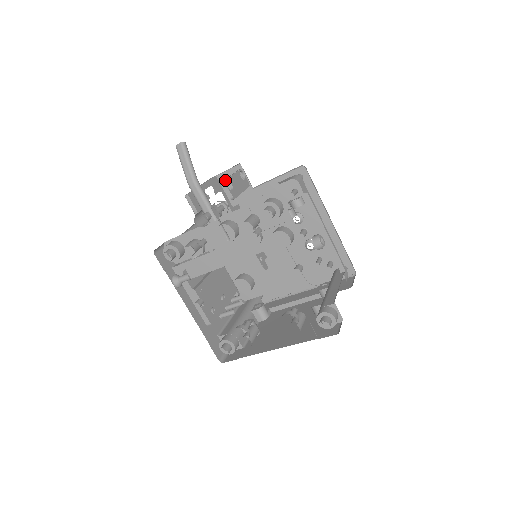
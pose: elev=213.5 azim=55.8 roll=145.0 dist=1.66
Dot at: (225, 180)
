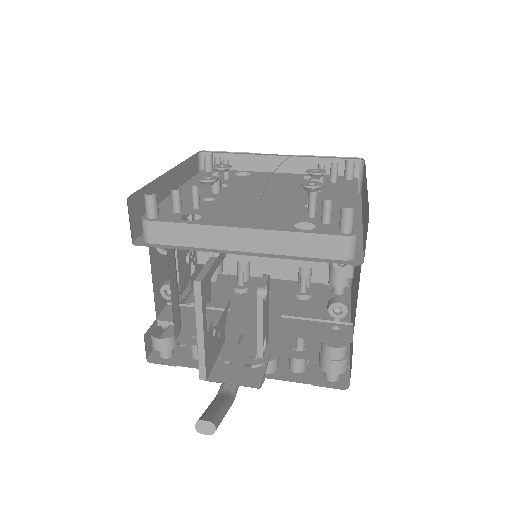
Dot at: (262, 357)
